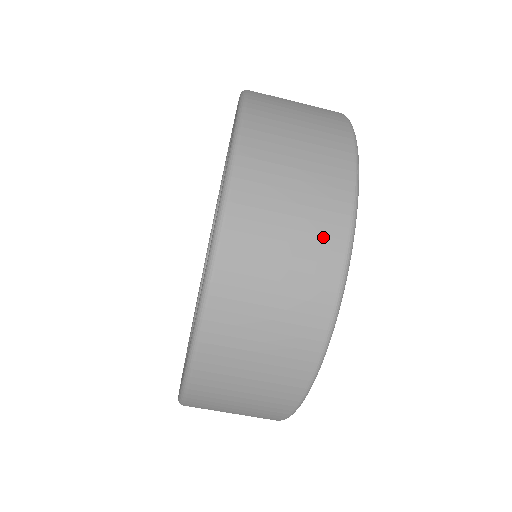
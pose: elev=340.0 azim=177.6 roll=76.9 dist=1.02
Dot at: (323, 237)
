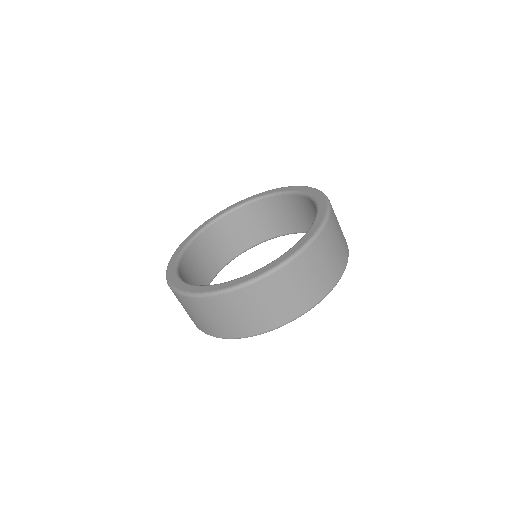
Dot at: (229, 330)
